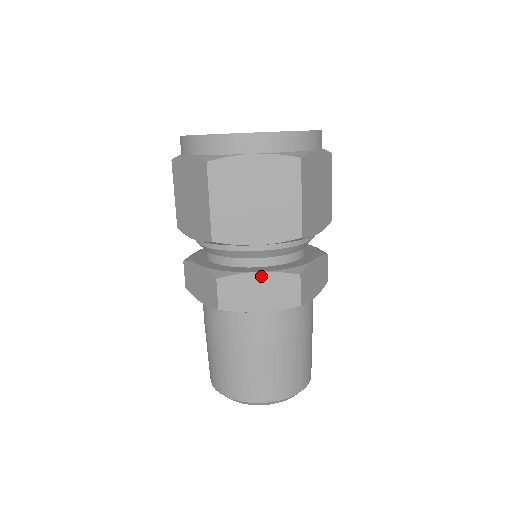
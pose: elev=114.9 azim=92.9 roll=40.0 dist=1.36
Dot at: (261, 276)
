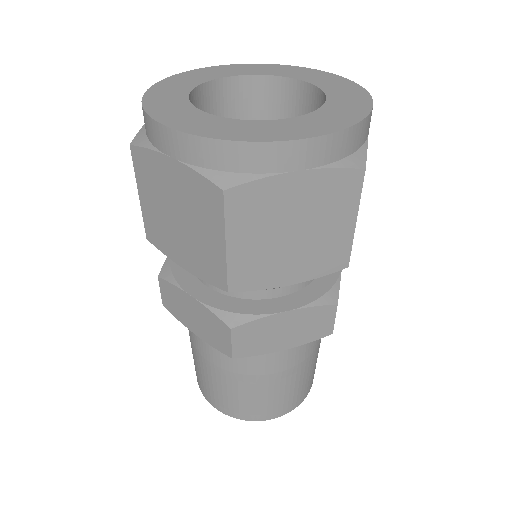
Dot at: (289, 315)
